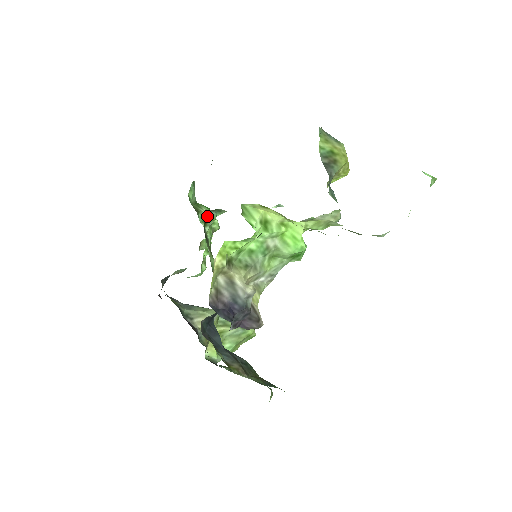
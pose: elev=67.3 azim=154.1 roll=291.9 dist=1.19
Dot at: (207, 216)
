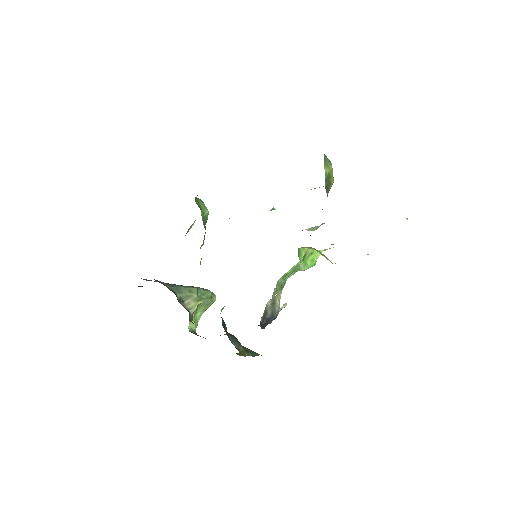
Dot at: occluded
